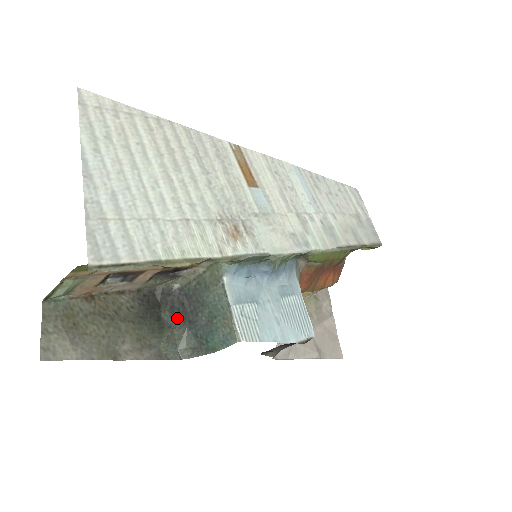
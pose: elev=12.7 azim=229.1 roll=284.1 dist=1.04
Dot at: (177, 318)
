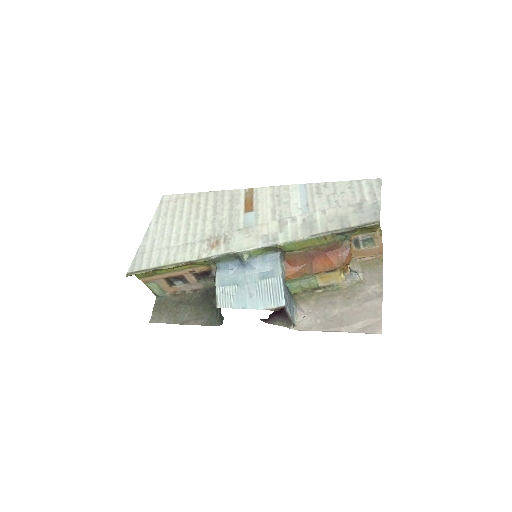
Dot at: occluded
